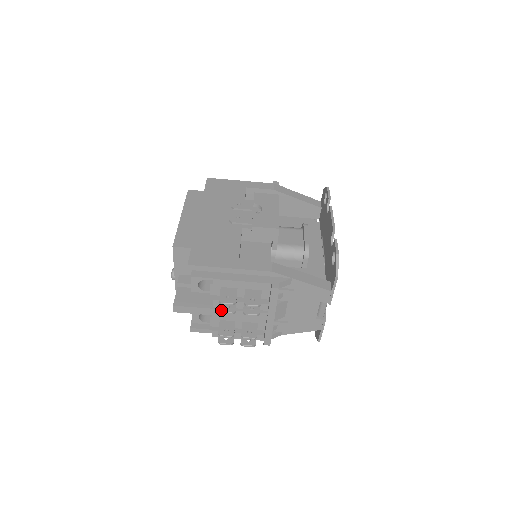
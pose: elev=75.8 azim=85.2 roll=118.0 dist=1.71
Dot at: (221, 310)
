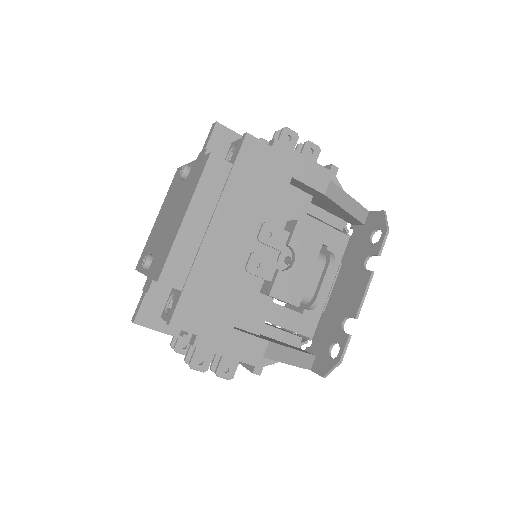
Dot at: (187, 362)
